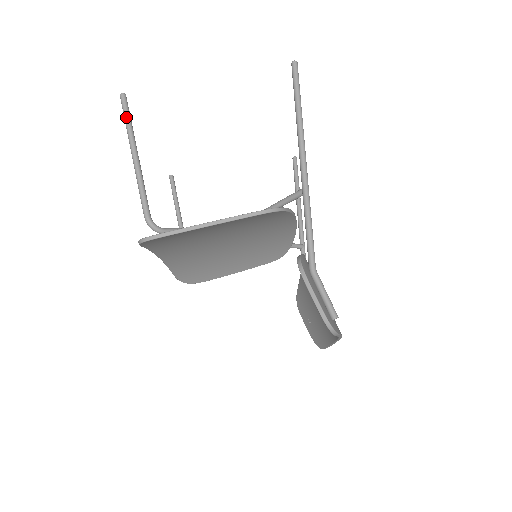
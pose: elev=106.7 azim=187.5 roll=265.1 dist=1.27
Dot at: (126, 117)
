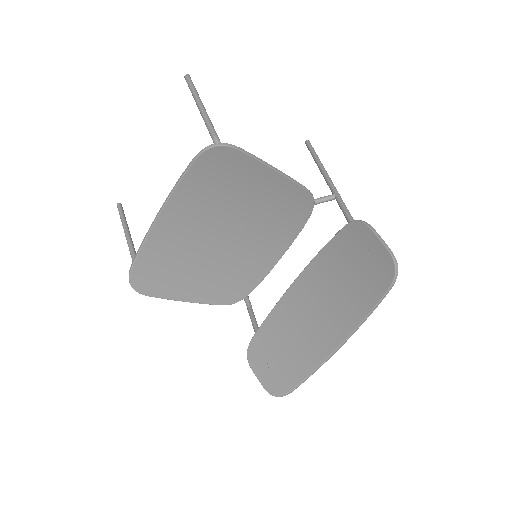
Dot at: (193, 85)
